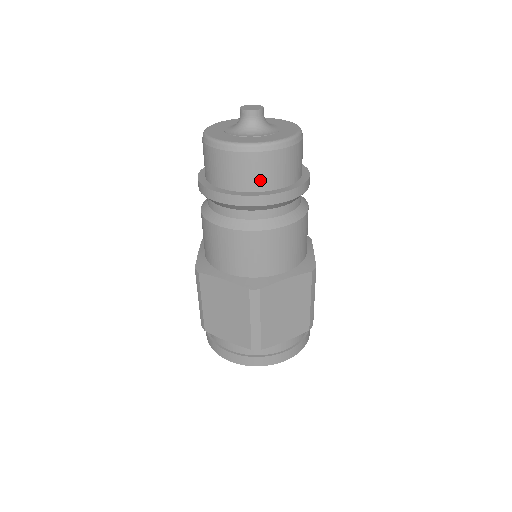
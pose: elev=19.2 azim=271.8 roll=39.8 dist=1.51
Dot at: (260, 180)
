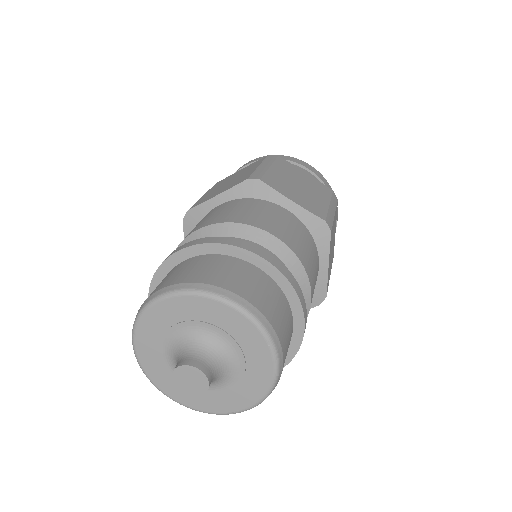
Dot at: occluded
